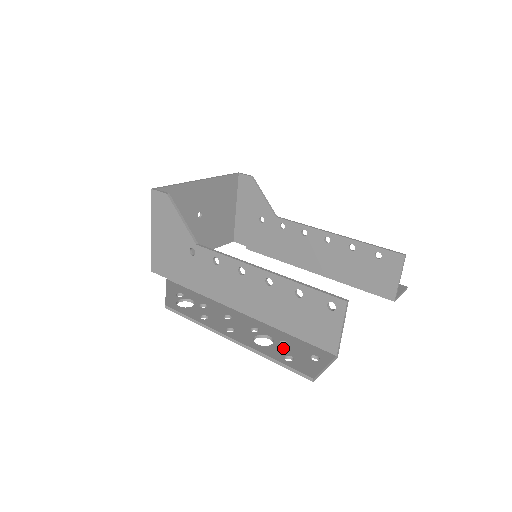
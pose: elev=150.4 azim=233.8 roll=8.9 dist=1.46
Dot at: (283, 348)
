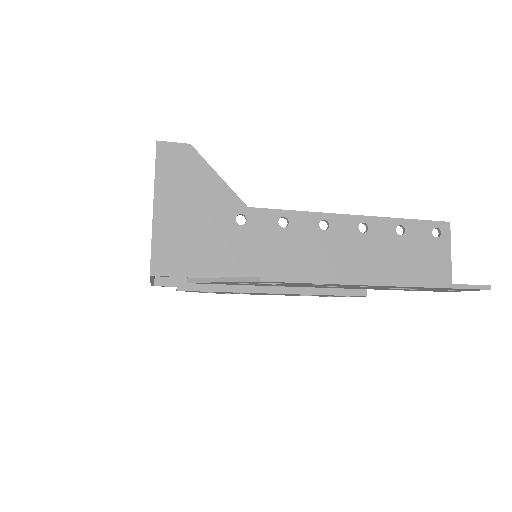
Dot at: occluded
